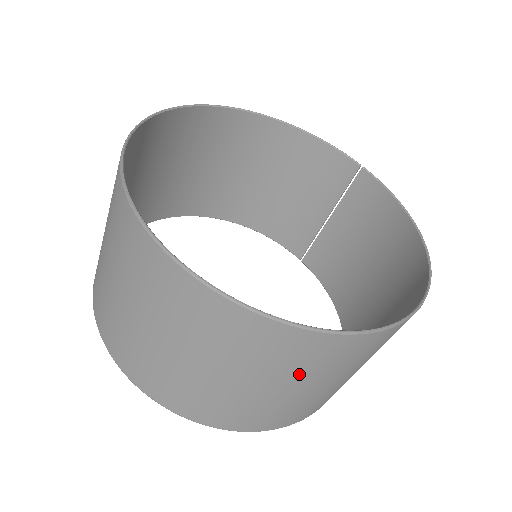
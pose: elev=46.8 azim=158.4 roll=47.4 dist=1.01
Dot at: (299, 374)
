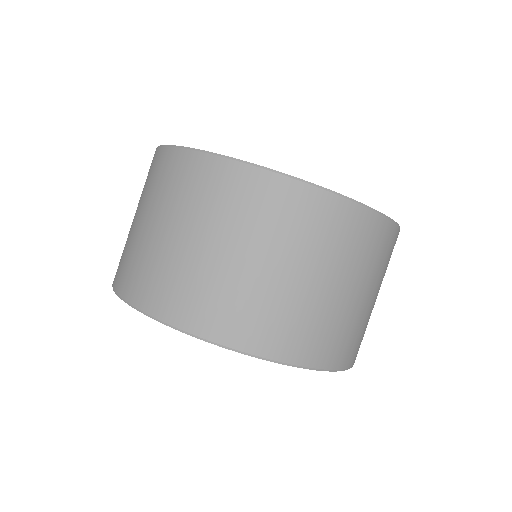
Dot at: (183, 209)
